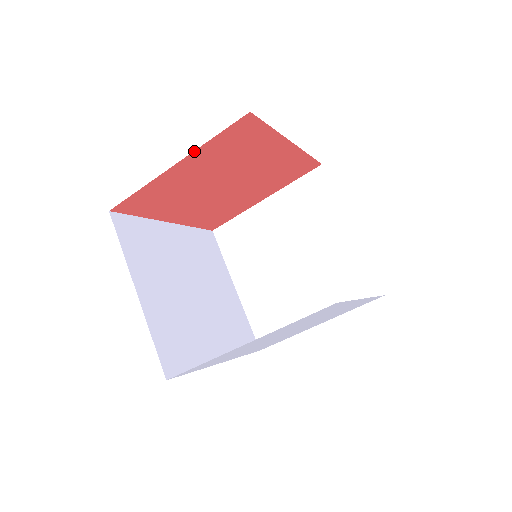
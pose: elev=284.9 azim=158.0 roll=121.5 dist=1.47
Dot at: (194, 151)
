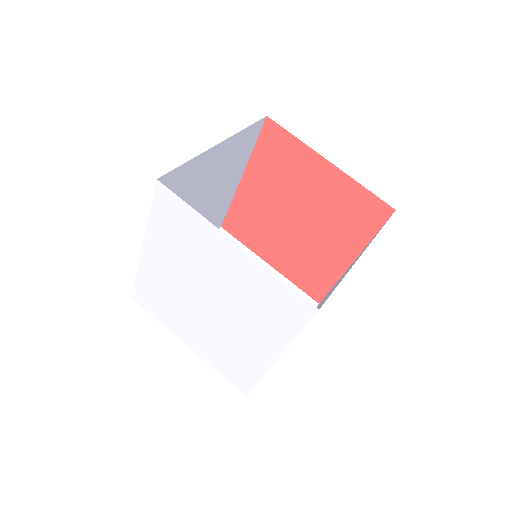
Dot at: (348, 175)
